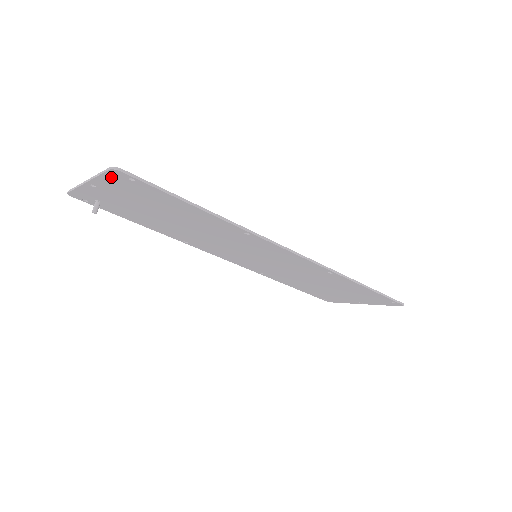
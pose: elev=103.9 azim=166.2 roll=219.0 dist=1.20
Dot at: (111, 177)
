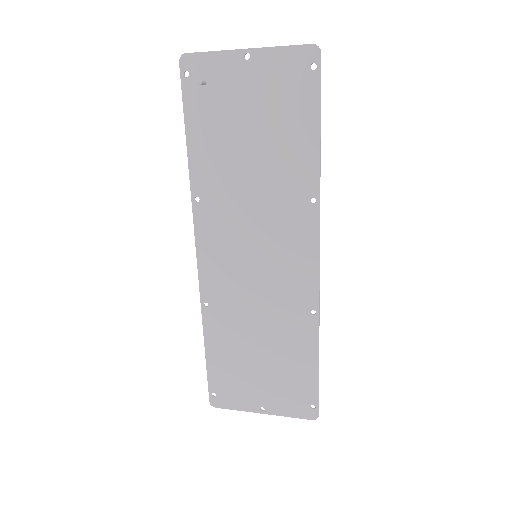
Dot at: (295, 54)
